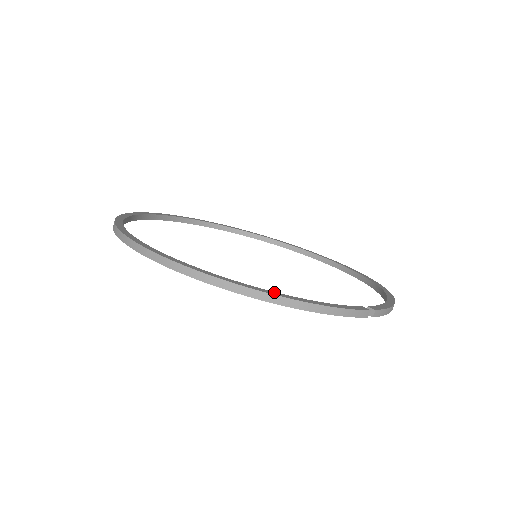
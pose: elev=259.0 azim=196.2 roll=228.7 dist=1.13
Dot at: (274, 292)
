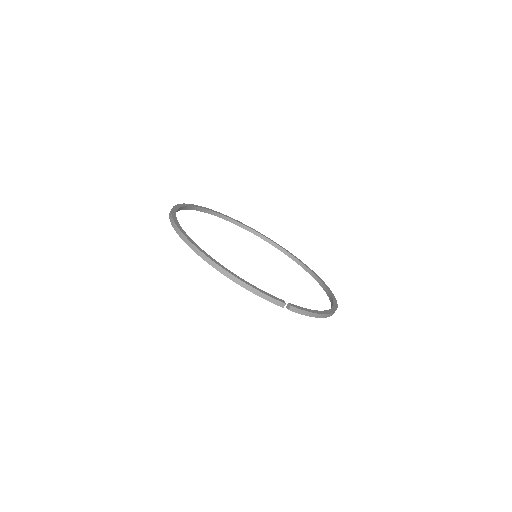
Dot at: (225, 268)
